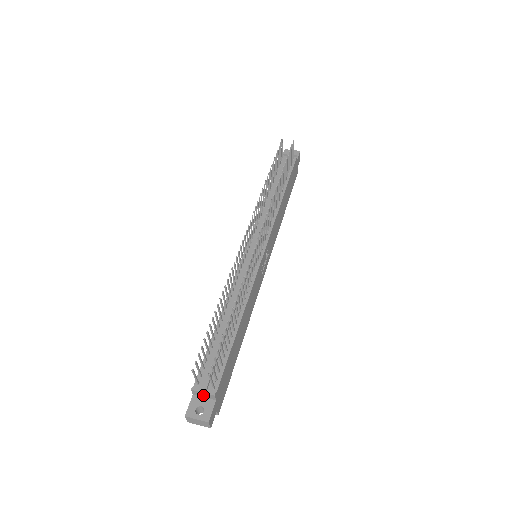
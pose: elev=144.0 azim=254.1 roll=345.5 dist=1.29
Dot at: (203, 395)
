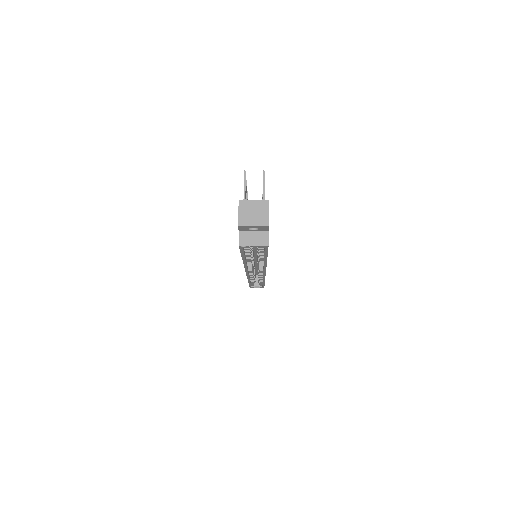
Dot at: occluded
